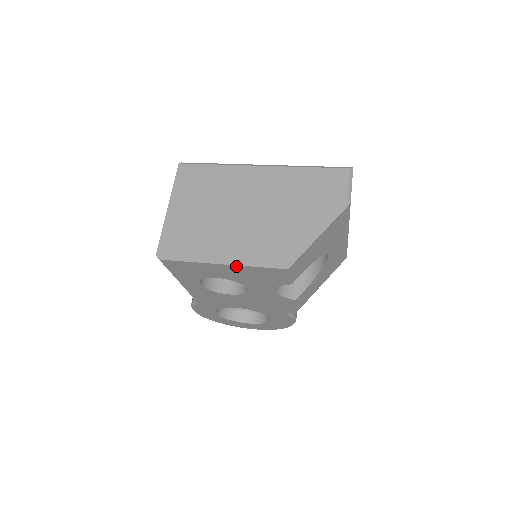
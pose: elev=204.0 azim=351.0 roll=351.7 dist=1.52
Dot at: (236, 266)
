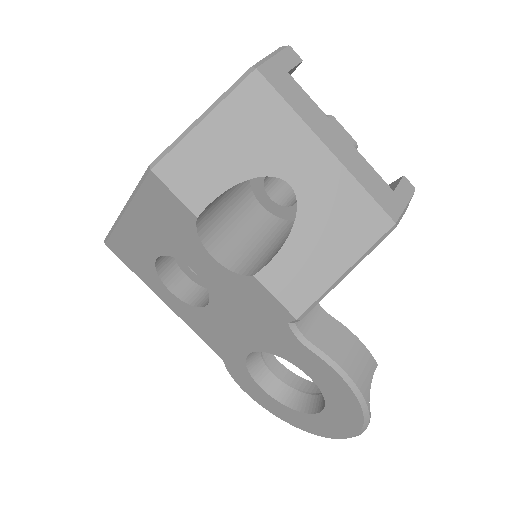
Dot at: (132, 207)
